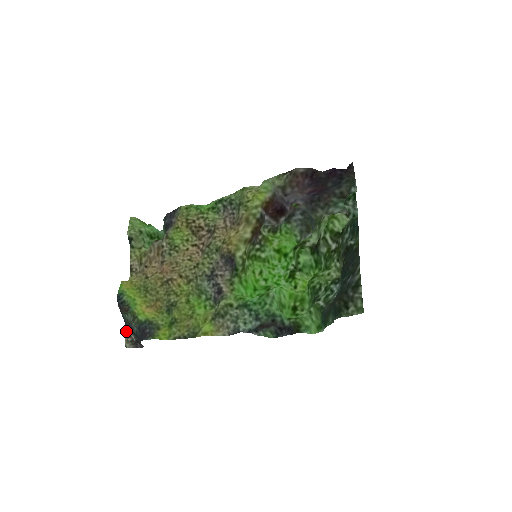
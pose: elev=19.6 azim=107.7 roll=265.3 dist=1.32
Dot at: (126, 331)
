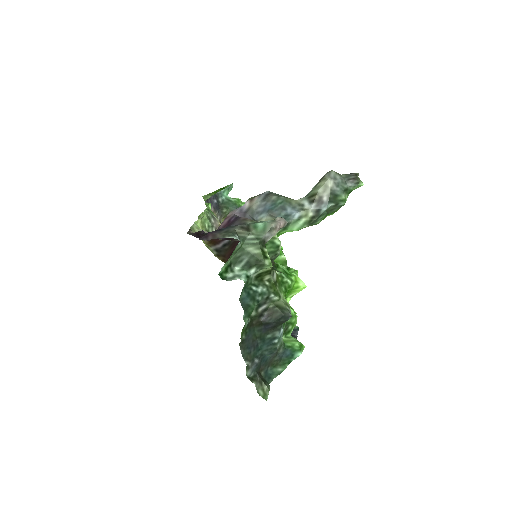
Dot at: occluded
